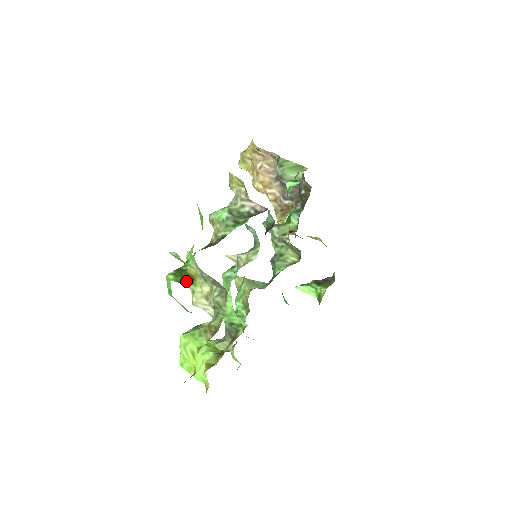
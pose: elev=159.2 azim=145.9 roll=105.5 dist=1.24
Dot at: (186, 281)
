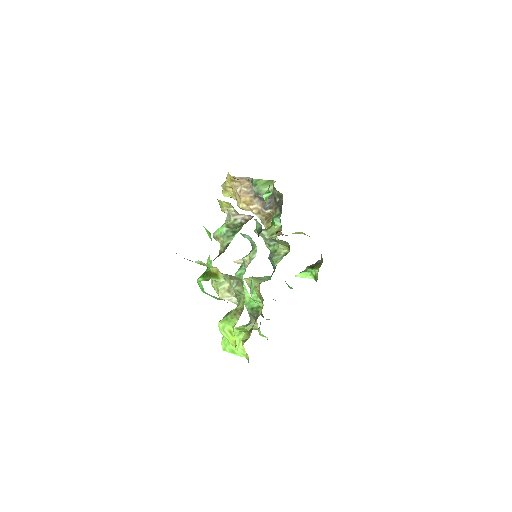
Dot at: (212, 278)
